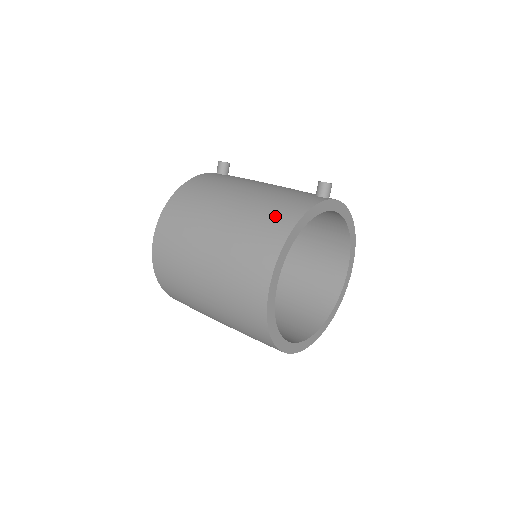
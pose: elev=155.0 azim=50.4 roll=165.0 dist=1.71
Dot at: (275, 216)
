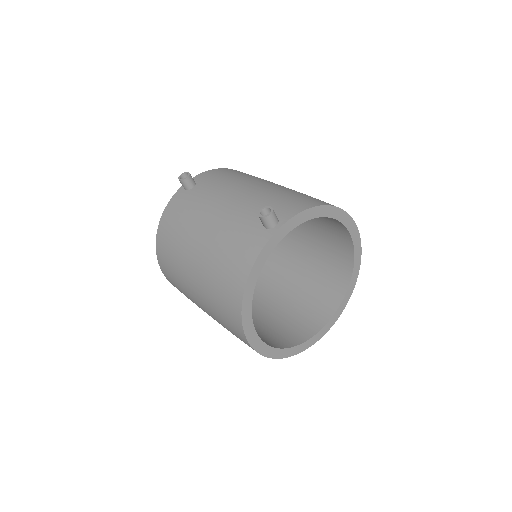
Dot at: (227, 277)
